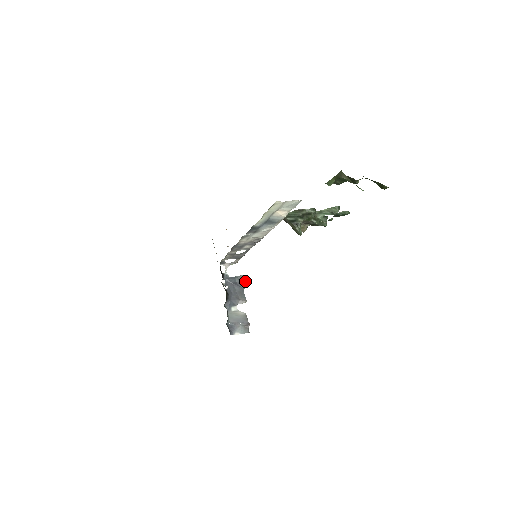
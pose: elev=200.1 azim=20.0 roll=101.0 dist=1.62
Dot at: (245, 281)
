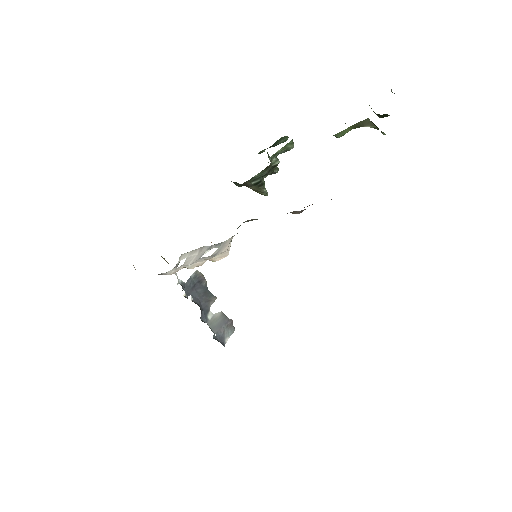
Dot at: (203, 276)
